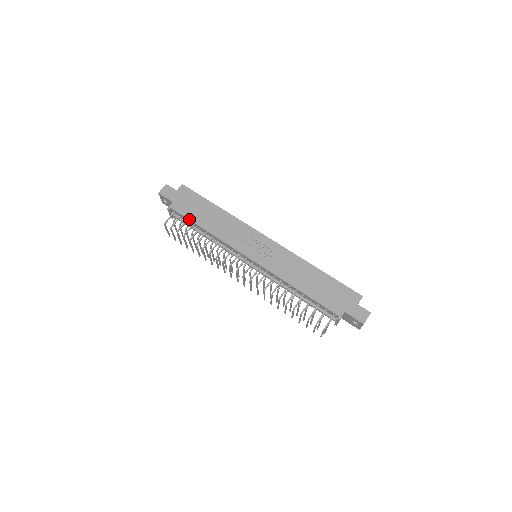
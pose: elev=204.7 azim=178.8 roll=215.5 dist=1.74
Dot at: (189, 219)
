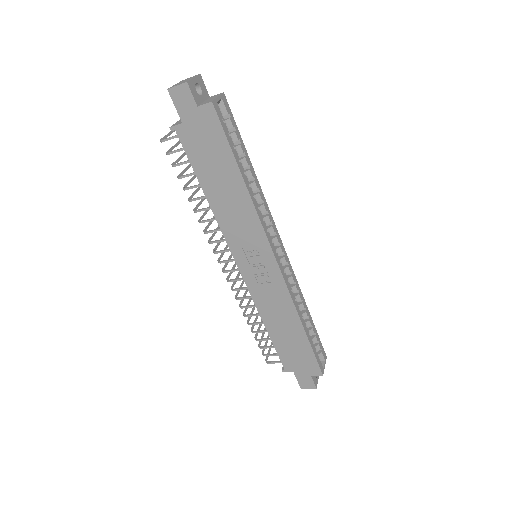
Dot at: (193, 167)
